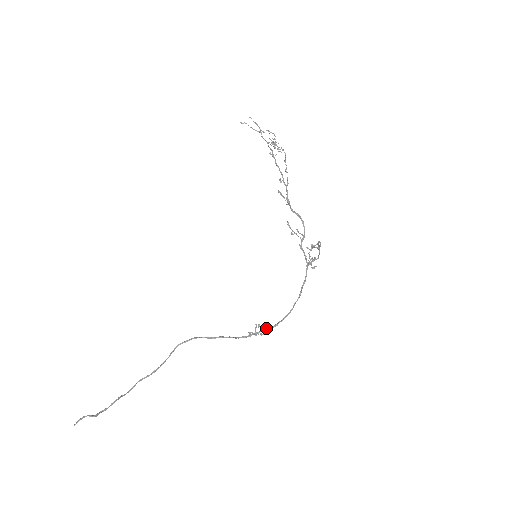
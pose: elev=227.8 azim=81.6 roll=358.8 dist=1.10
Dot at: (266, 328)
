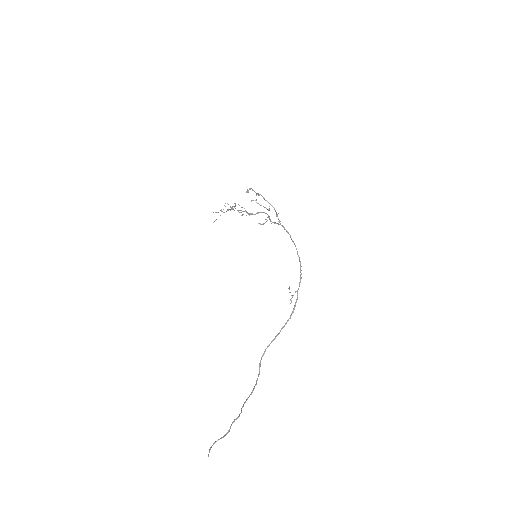
Dot at: (298, 289)
